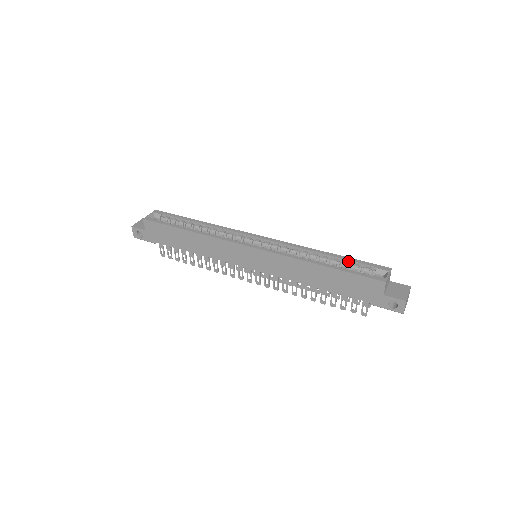
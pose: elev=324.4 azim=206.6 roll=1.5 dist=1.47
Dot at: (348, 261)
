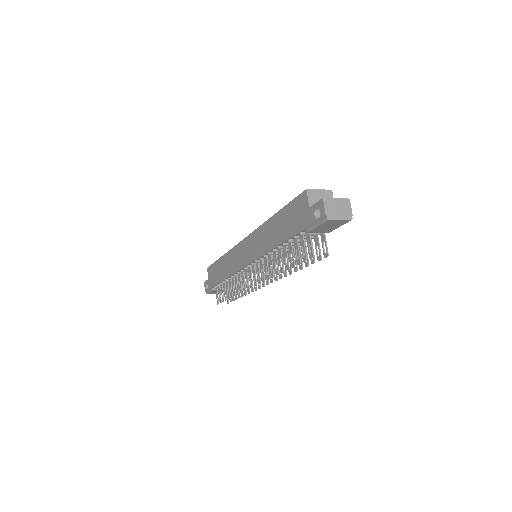
Dot at: occluded
